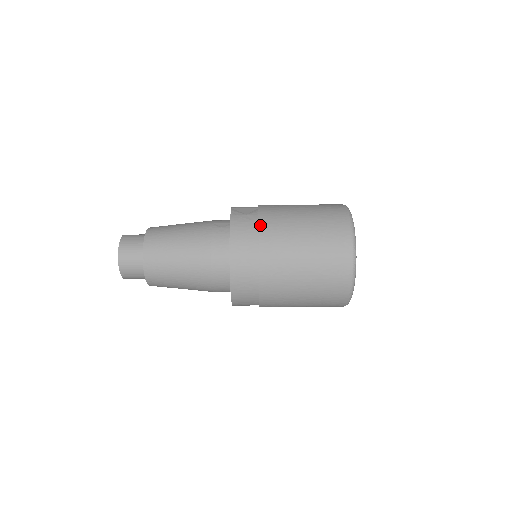
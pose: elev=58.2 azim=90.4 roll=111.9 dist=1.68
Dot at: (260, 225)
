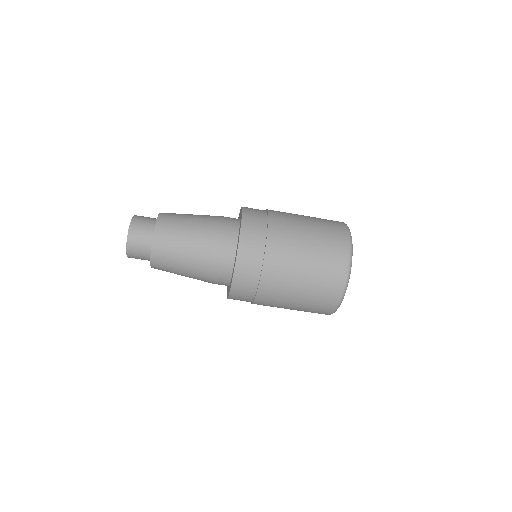
Dot at: occluded
